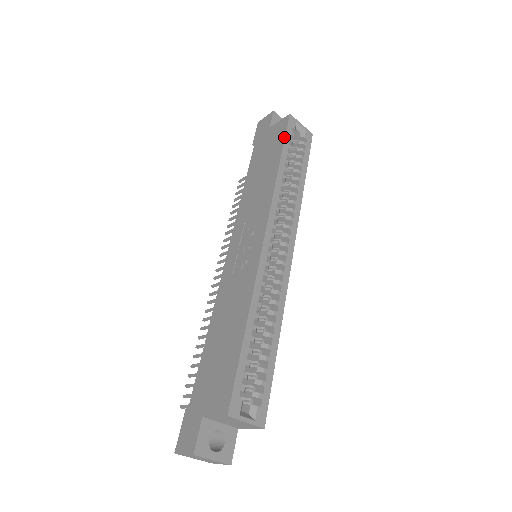
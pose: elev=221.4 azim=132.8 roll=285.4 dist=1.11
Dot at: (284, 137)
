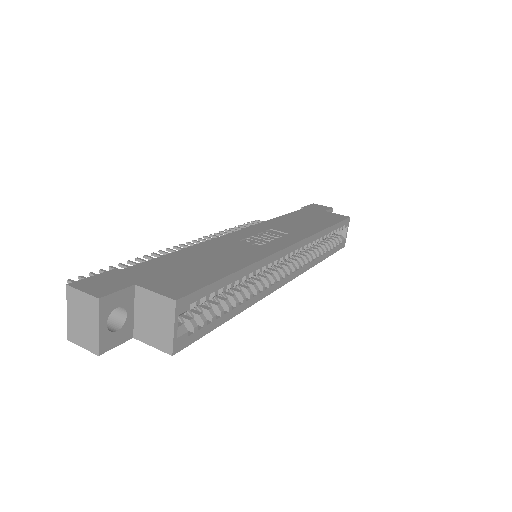
Dot at: (340, 221)
